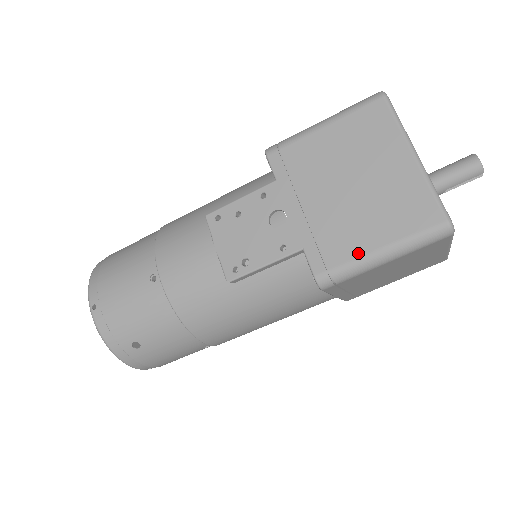
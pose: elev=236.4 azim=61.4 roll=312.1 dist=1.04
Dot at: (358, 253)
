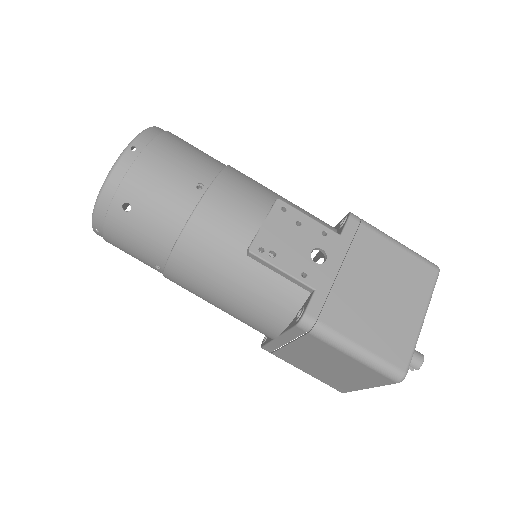
Dot at: (344, 331)
